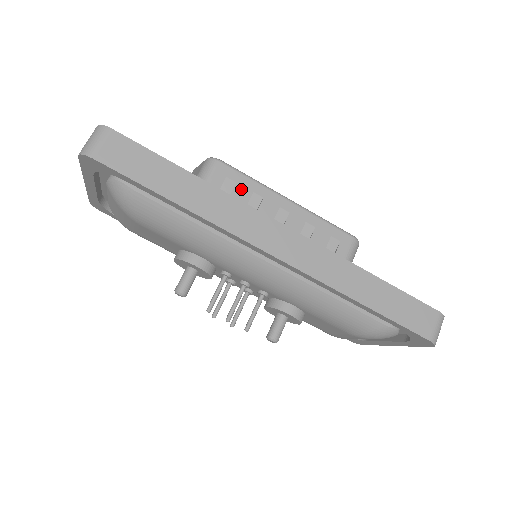
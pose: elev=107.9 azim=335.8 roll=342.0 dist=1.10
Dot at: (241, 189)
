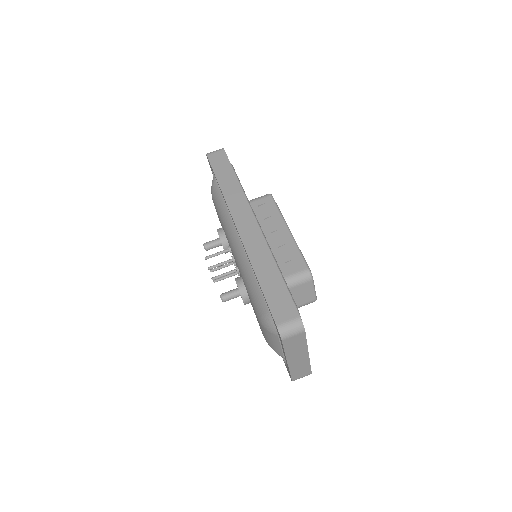
Dot at: (268, 211)
